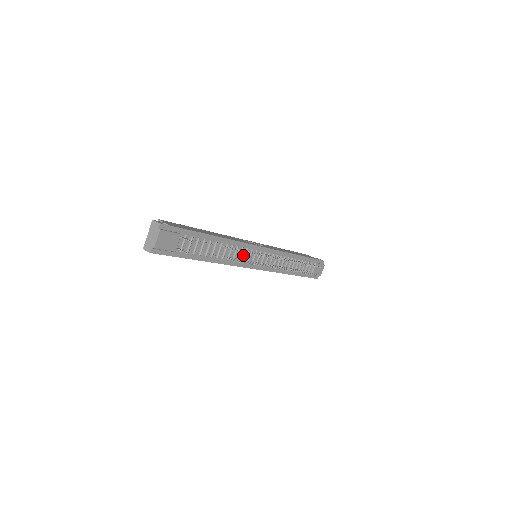
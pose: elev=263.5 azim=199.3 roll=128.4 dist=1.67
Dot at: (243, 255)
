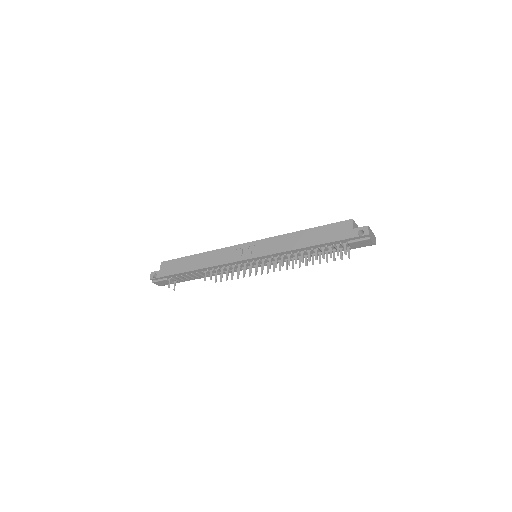
Dot at: (232, 267)
